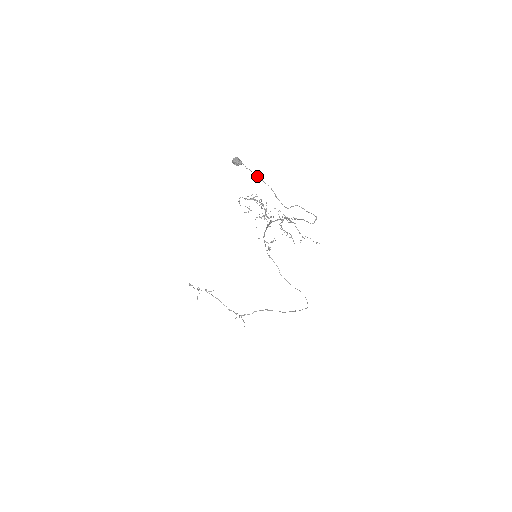
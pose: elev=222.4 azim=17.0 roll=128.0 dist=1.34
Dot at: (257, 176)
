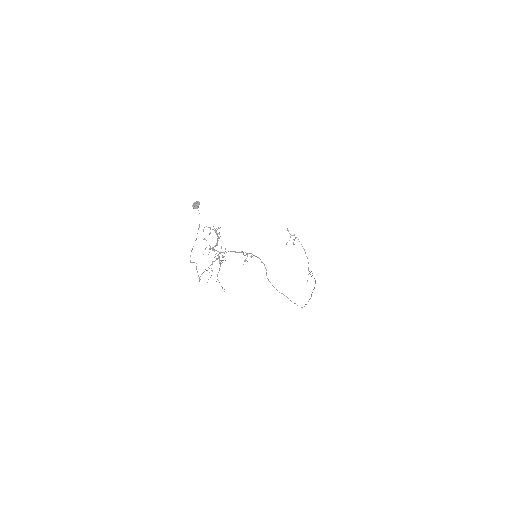
Dot at: (199, 224)
